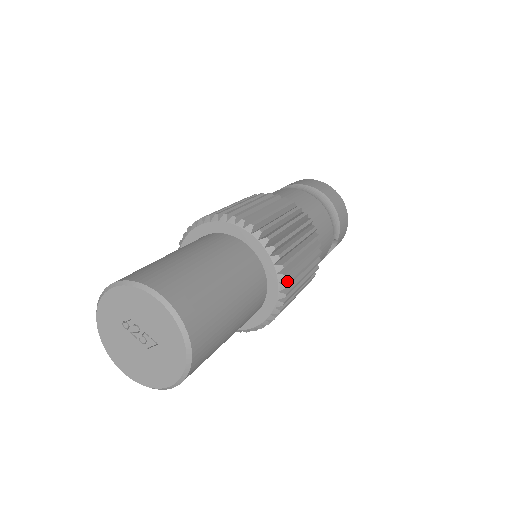
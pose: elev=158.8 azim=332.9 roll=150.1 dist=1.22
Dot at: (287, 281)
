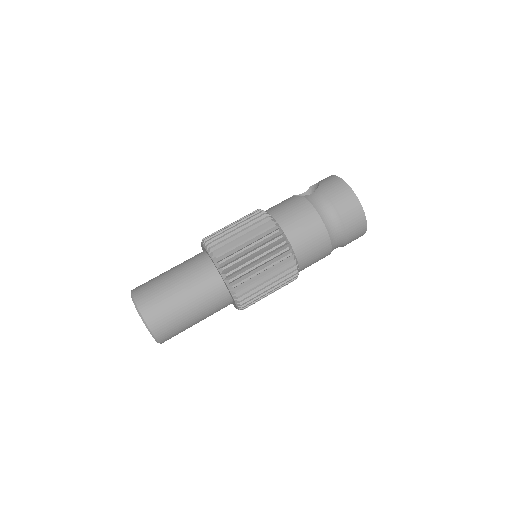
Dot at: (245, 307)
